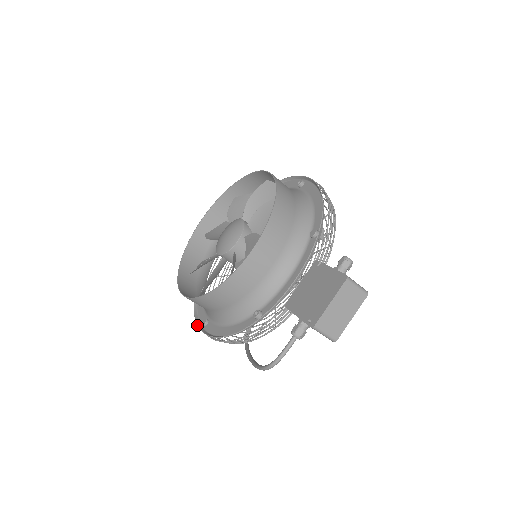
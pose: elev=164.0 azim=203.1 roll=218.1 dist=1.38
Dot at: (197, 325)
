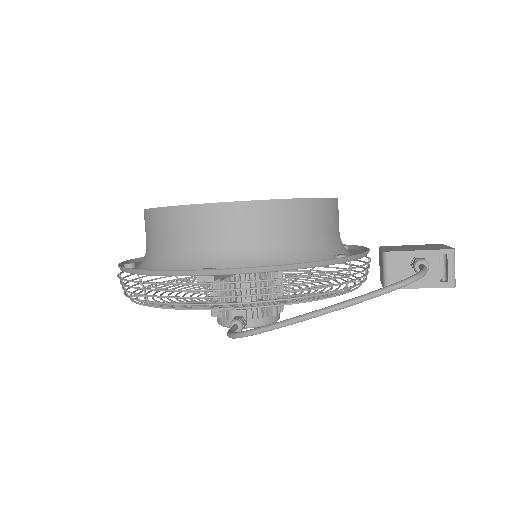
Dot at: occluded
